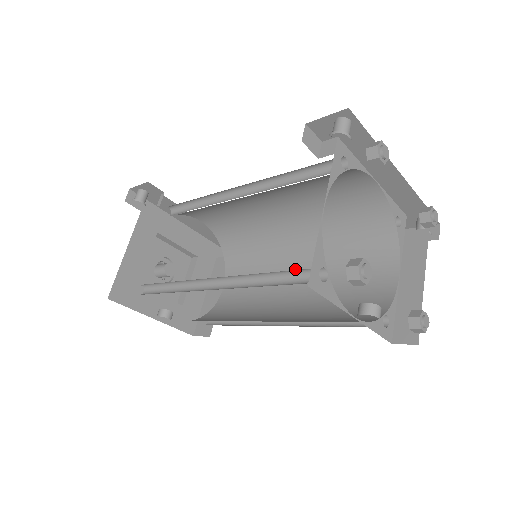
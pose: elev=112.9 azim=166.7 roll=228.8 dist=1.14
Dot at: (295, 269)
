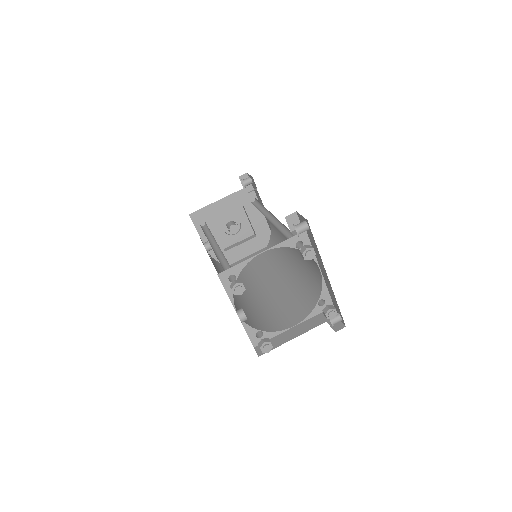
Dot at: (276, 283)
